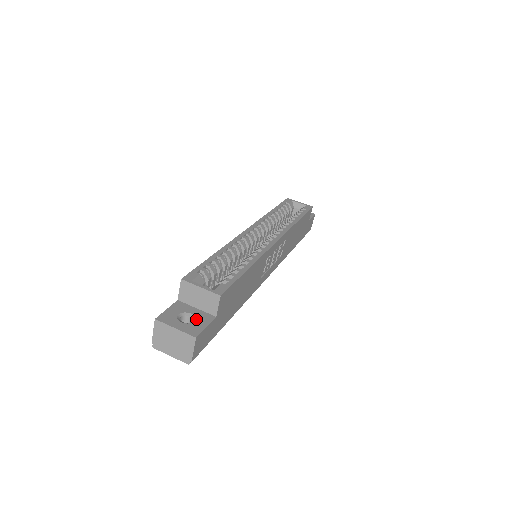
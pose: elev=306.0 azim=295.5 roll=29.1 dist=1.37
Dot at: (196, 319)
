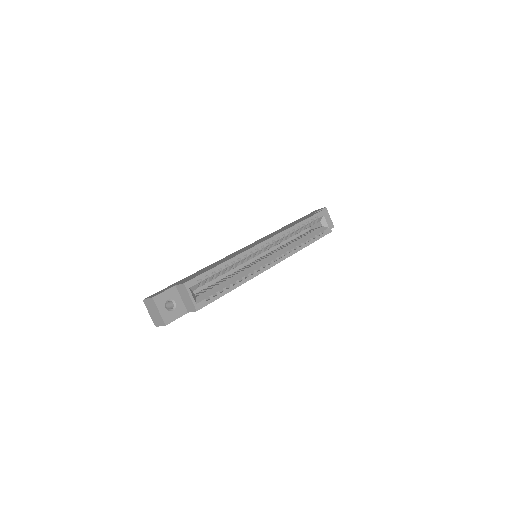
Dot at: (175, 309)
